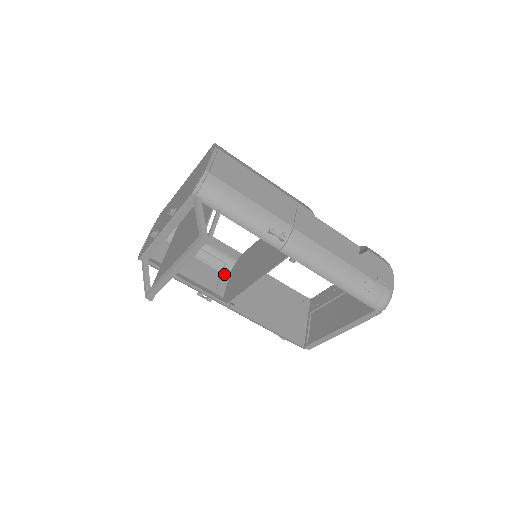
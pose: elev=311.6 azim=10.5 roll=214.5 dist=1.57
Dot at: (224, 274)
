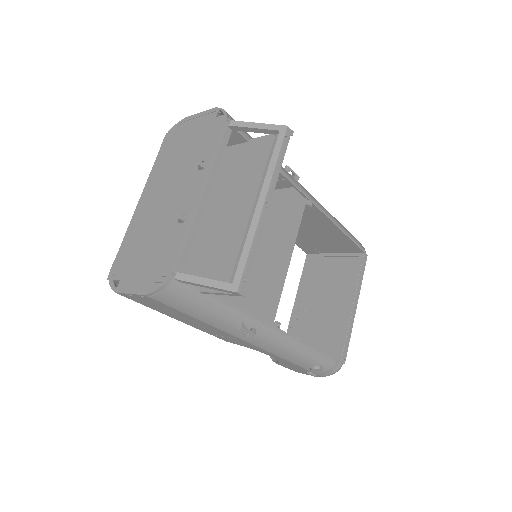
Dot at: occluded
